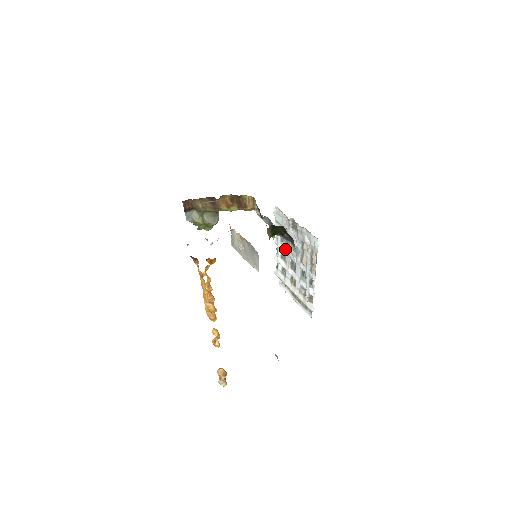
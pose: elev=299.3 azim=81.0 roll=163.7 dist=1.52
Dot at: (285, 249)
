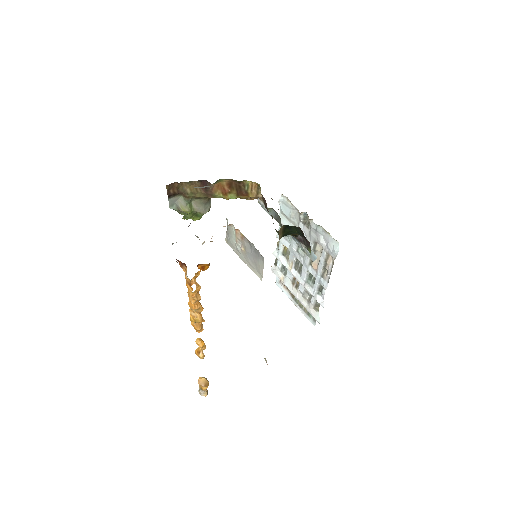
Dot at: (289, 246)
